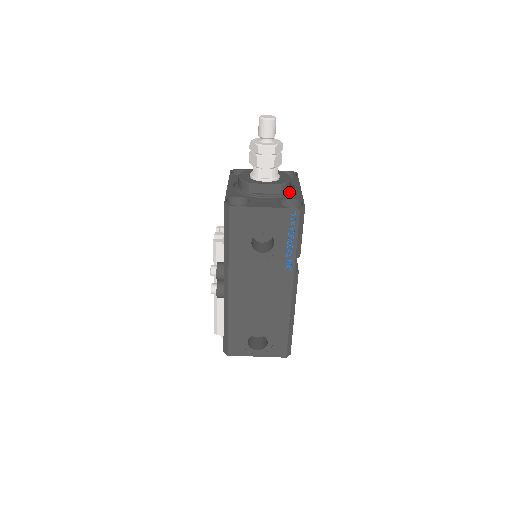
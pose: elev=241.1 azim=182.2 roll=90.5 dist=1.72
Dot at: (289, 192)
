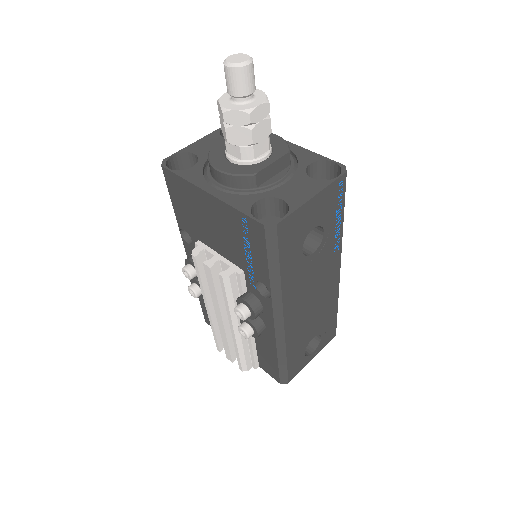
Dot at: (290, 155)
